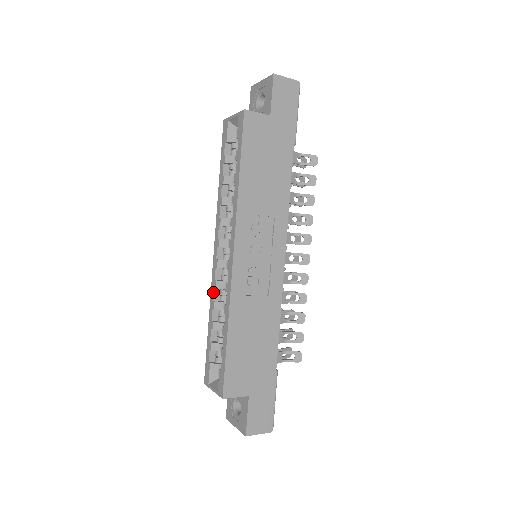
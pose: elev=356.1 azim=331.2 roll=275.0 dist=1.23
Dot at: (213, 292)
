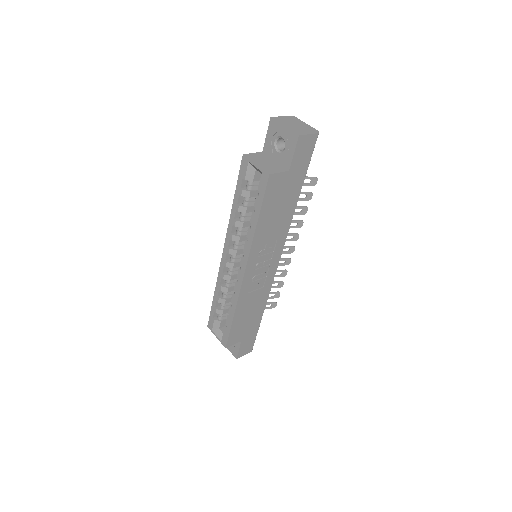
Dot at: (220, 280)
